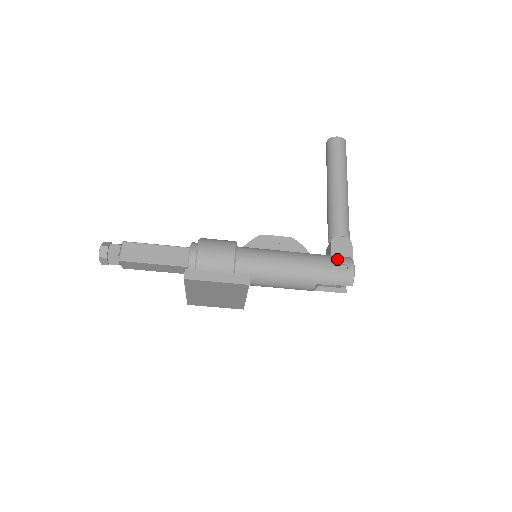
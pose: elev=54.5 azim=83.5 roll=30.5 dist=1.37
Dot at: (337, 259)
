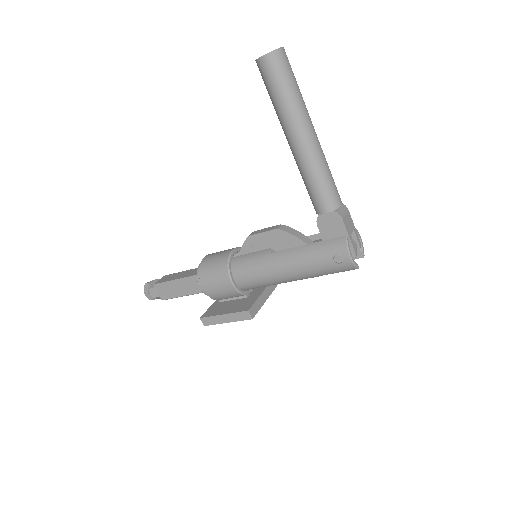
Dot at: (328, 250)
